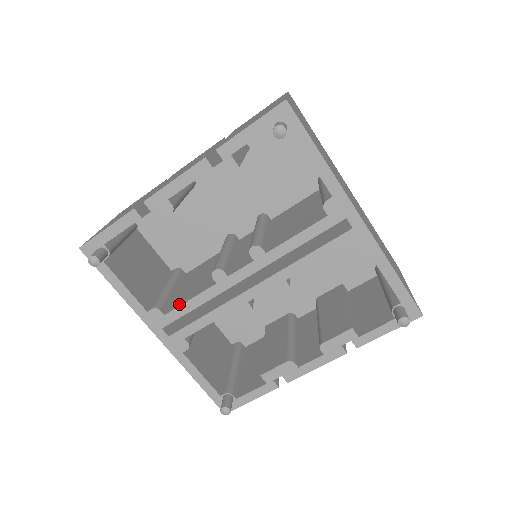
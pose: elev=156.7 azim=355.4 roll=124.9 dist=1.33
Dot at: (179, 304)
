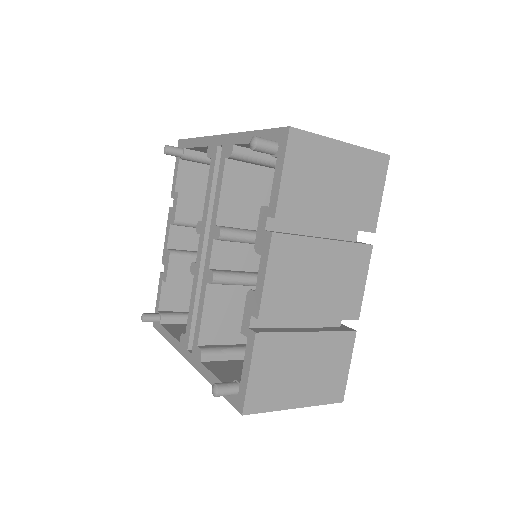
Dot at: occluded
